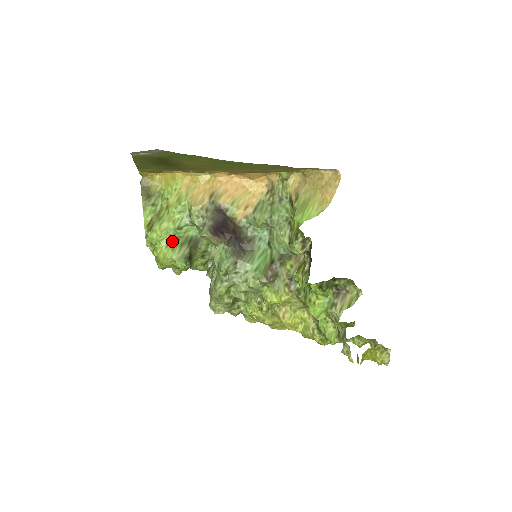
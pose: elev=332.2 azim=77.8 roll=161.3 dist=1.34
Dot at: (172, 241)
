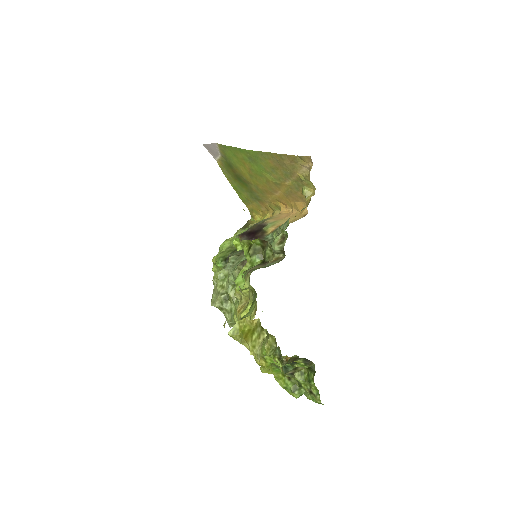
Dot at: (228, 248)
